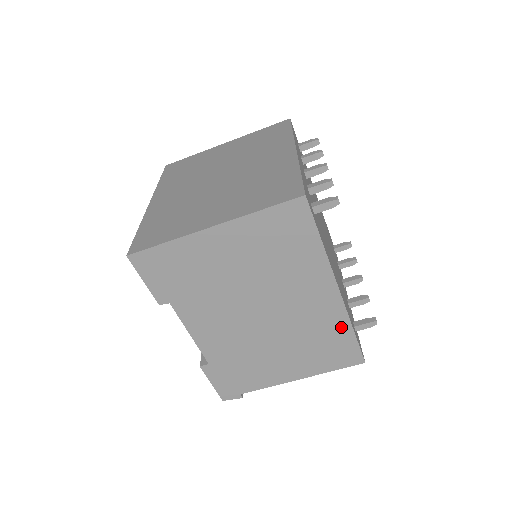
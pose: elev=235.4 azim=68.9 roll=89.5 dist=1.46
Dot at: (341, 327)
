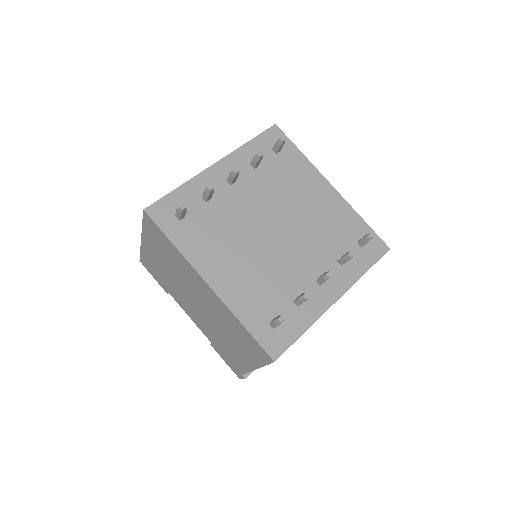
Dot at: (234, 320)
